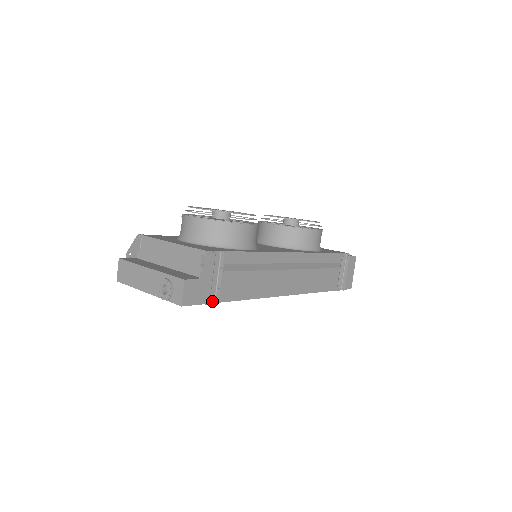
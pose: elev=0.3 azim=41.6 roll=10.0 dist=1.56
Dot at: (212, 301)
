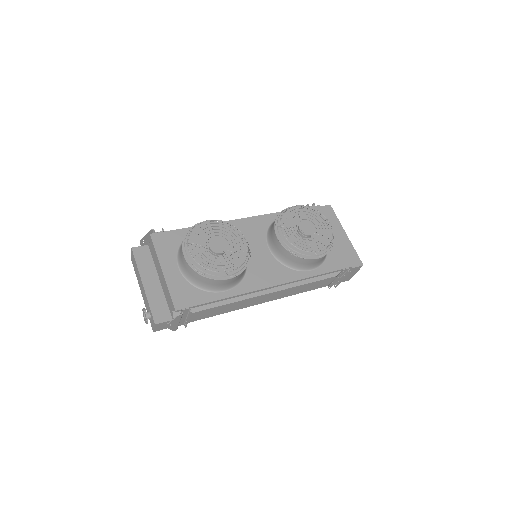
Dot at: (182, 324)
